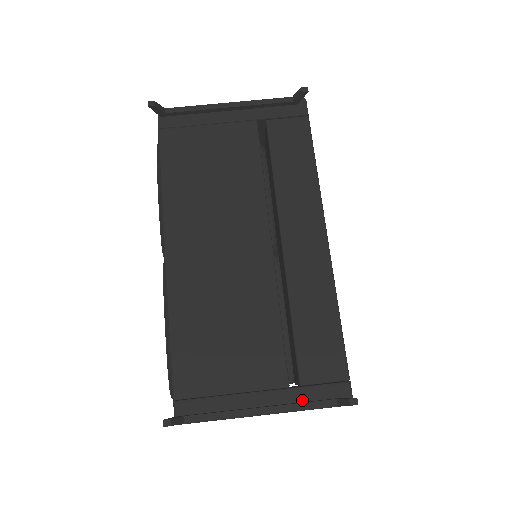
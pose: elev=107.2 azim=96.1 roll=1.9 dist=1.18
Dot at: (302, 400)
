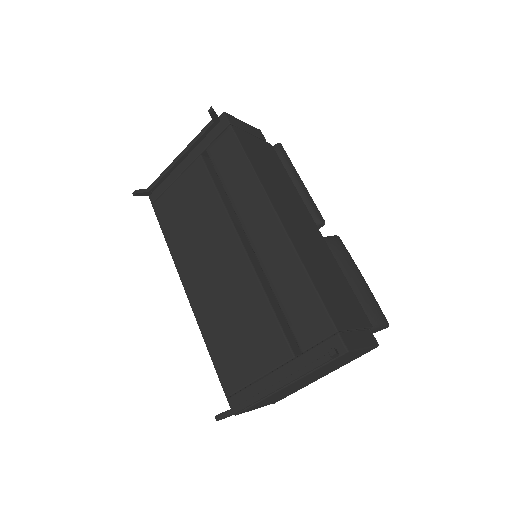
Dot at: (307, 364)
